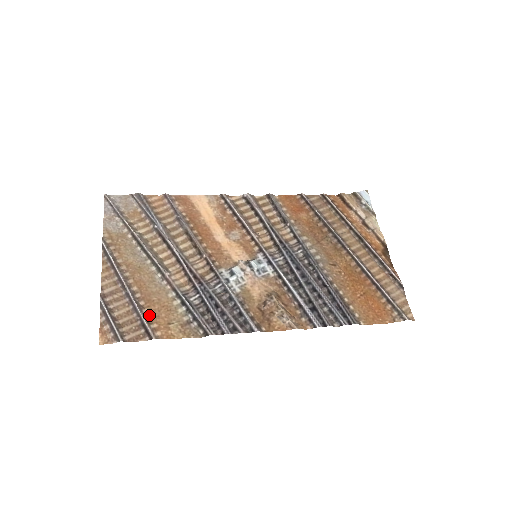
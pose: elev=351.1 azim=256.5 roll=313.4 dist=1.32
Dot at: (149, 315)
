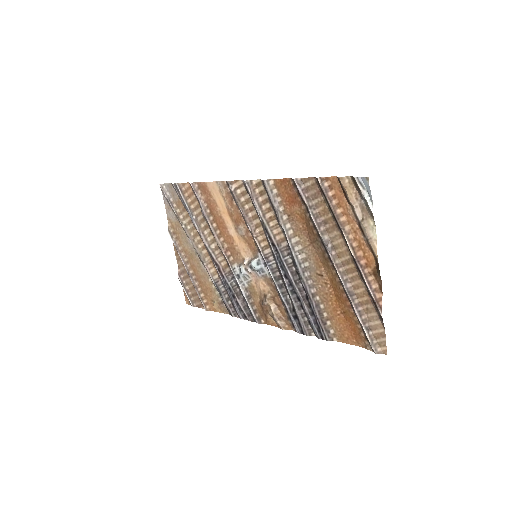
Dot at: (202, 292)
